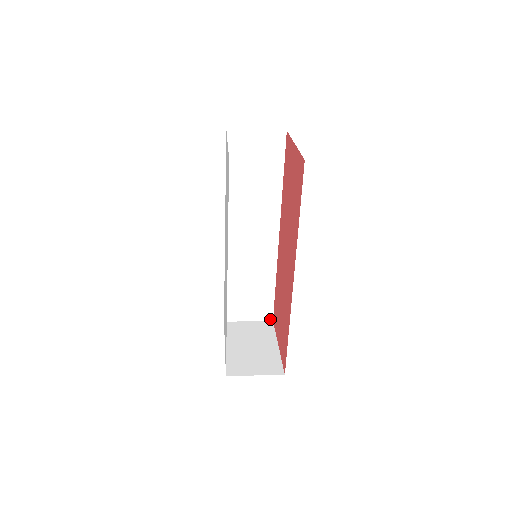
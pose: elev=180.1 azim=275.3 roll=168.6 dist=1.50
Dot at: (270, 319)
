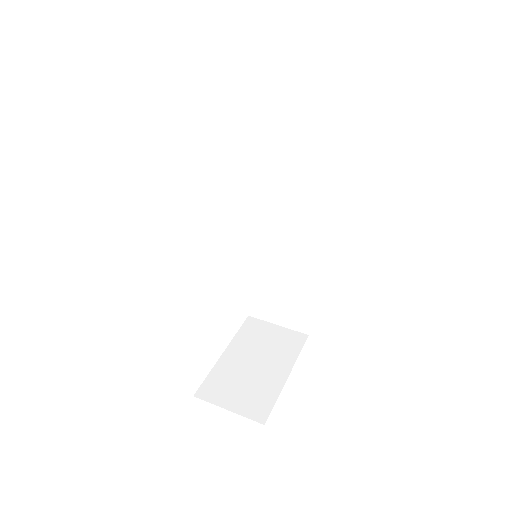
Dot at: (305, 331)
